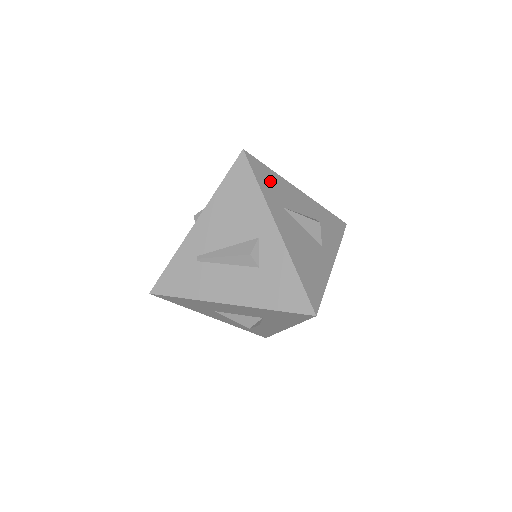
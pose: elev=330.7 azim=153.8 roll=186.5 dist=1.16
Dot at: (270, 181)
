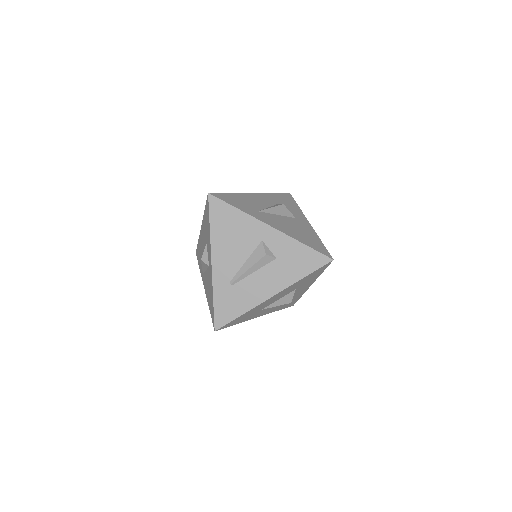
Dot at: (238, 201)
